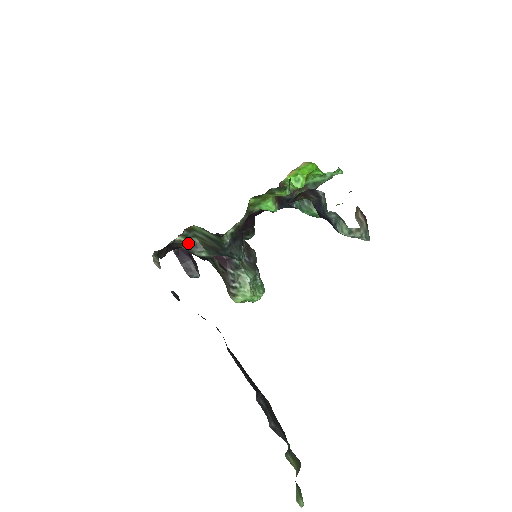
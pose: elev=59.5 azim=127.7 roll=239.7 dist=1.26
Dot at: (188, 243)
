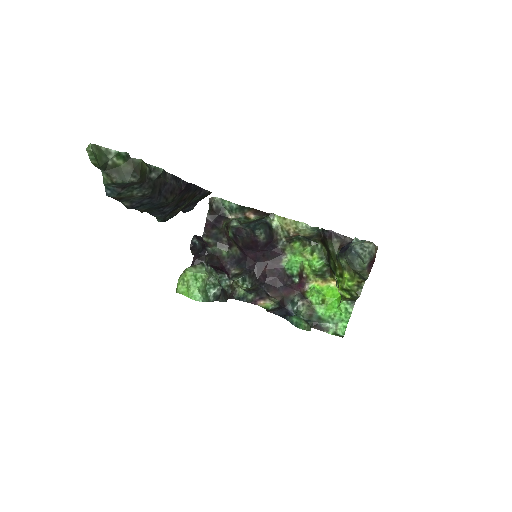
Dot at: occluded
